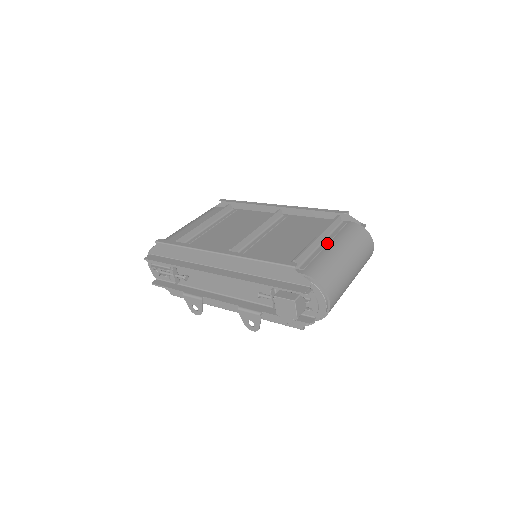
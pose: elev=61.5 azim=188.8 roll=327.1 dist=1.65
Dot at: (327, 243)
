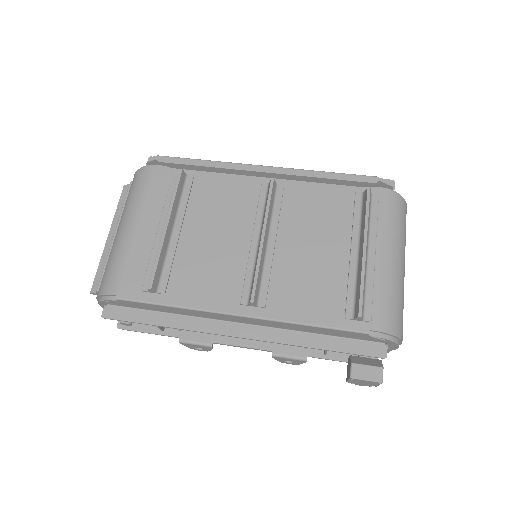
Dot at: (375, 252)
